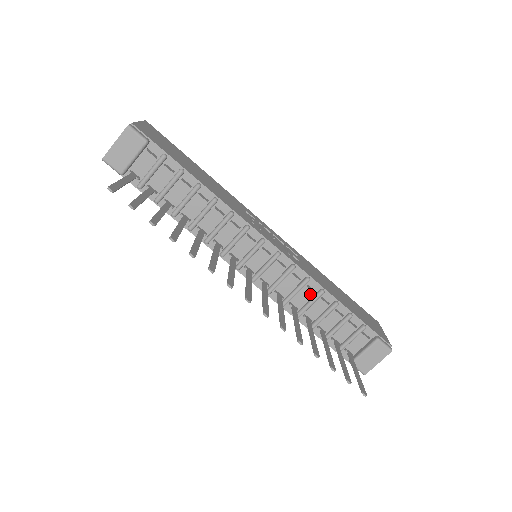
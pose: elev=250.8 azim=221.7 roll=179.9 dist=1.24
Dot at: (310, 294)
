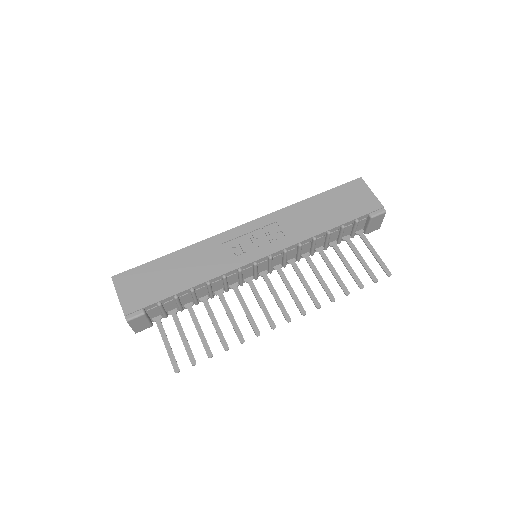
Dot at: (308, 244)
